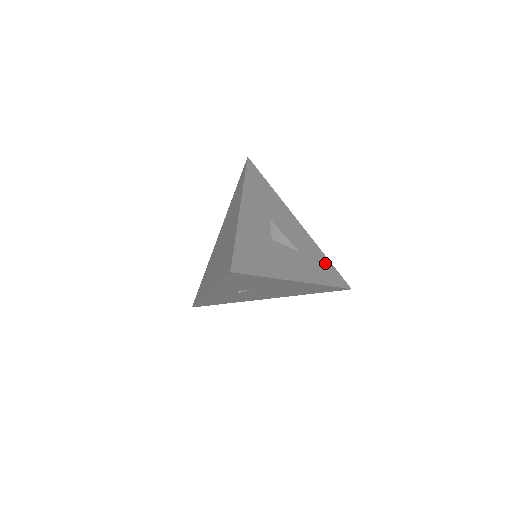
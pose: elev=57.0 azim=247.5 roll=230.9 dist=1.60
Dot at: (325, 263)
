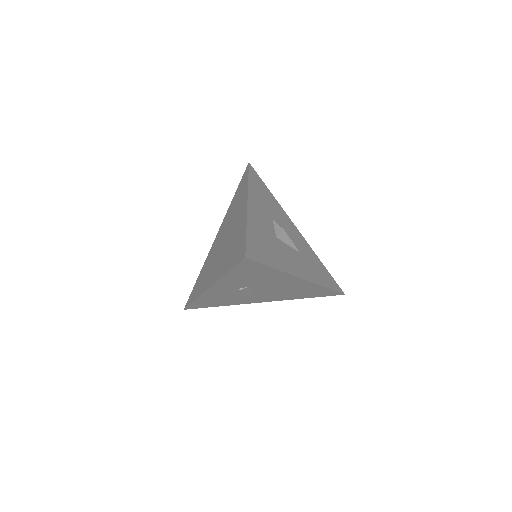
Dot at: (321, 267)
